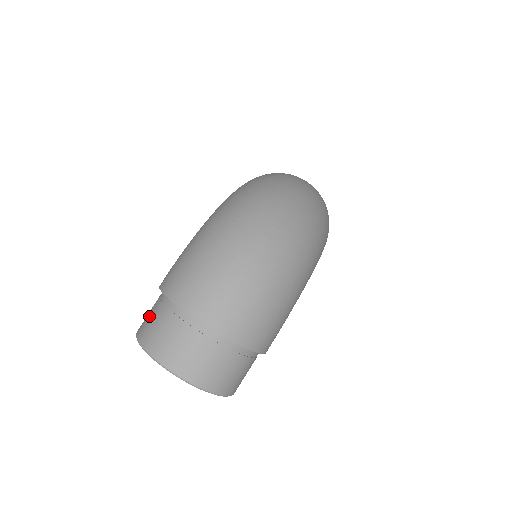
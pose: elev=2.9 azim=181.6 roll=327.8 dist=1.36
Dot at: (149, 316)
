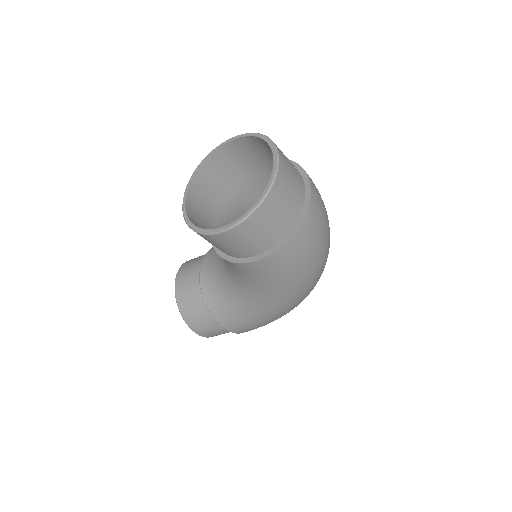
Dot at: occluded
